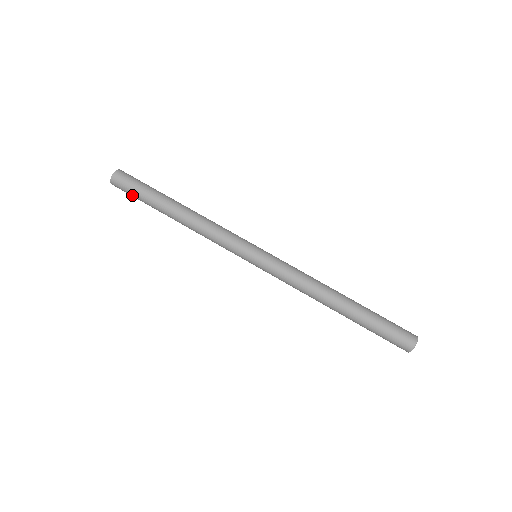
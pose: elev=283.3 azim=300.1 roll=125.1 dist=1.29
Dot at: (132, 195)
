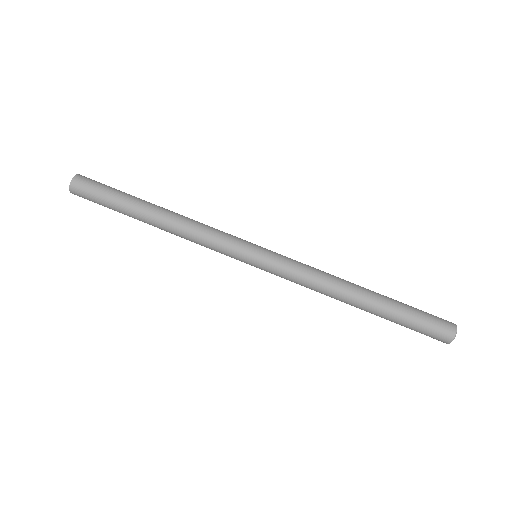
Dot at: (97, 199)
